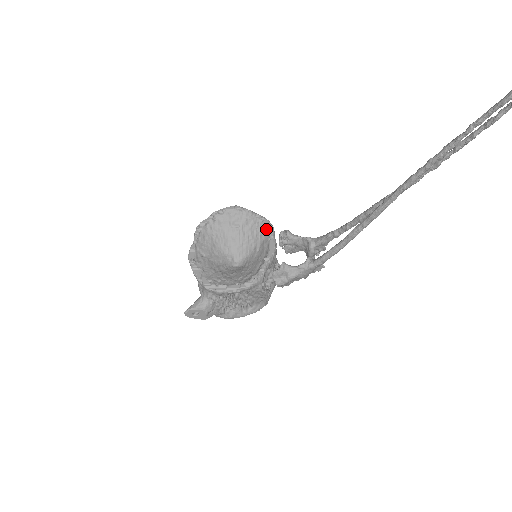
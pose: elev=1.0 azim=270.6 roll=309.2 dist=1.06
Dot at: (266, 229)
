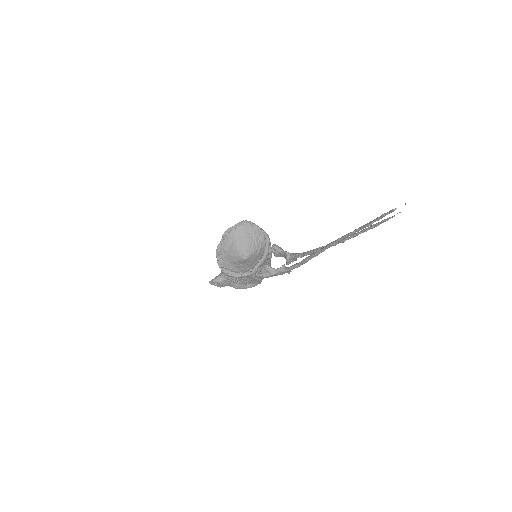
Dot at: (265, 241)
